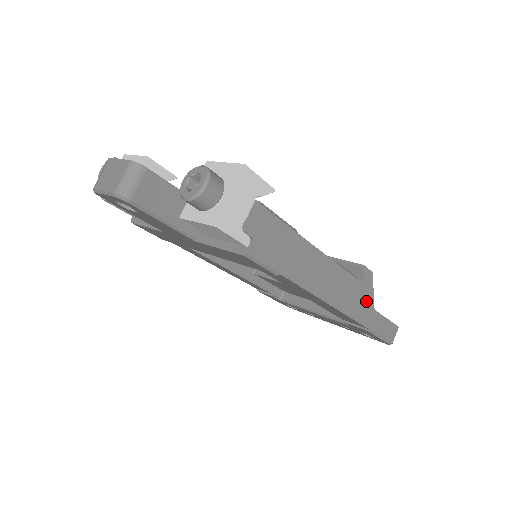
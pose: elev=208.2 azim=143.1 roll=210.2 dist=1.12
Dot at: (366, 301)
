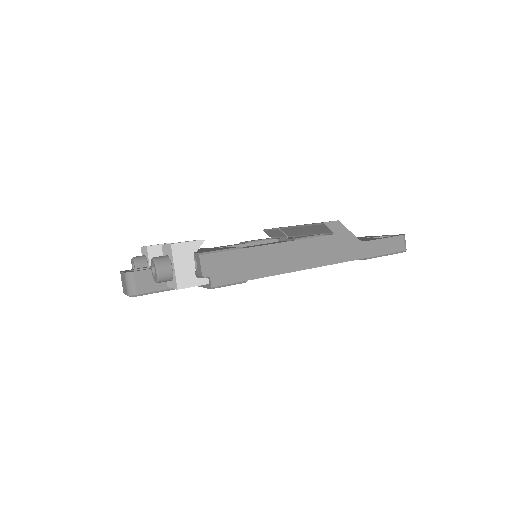
Dot at: (347, 242)
